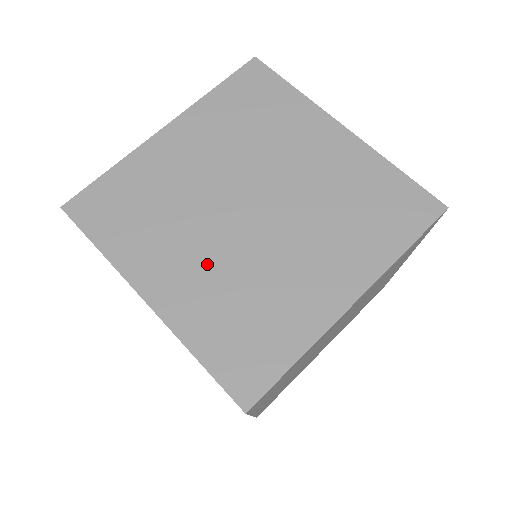
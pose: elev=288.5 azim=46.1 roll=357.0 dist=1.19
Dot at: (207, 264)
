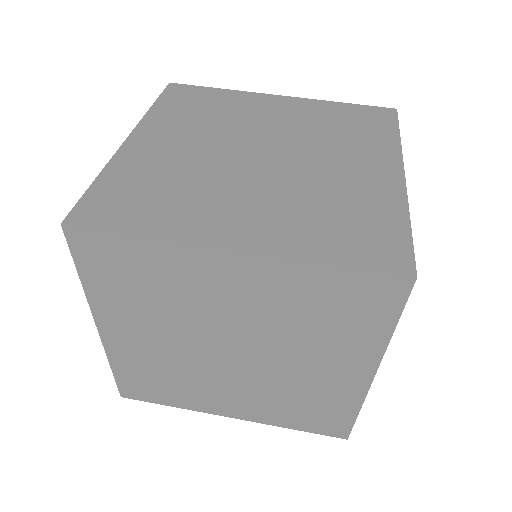
Dot at: (187, 153)
